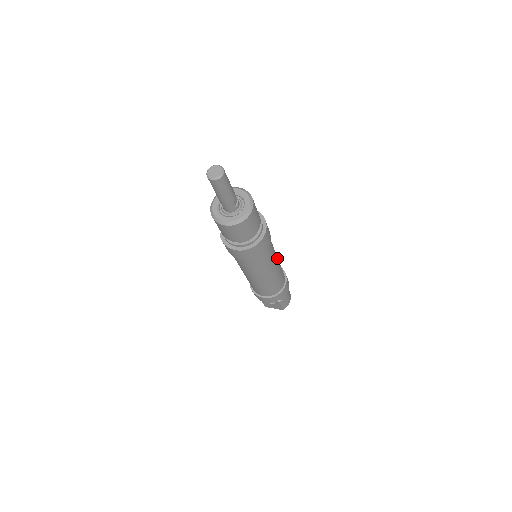
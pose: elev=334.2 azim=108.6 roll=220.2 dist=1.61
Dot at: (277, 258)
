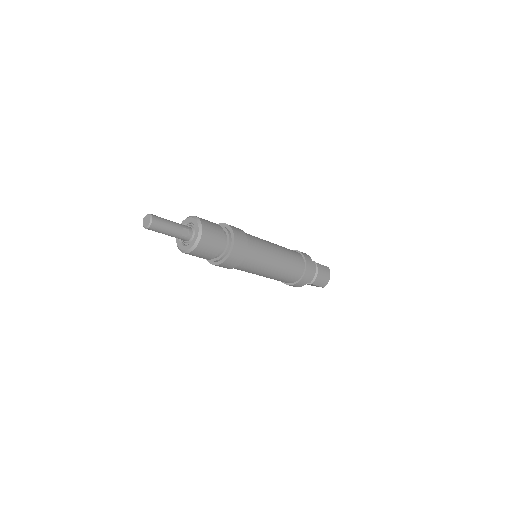
Dot at: (278, 254)
